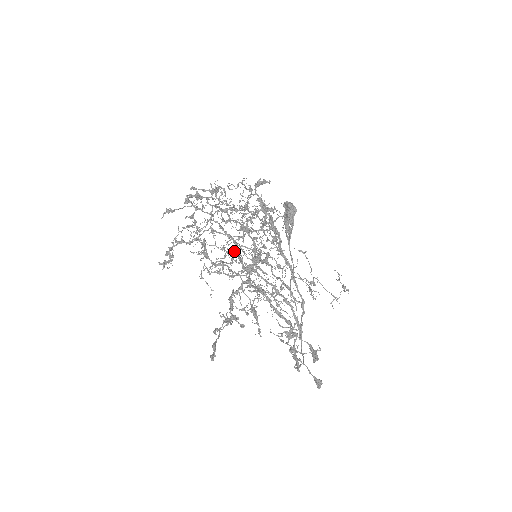
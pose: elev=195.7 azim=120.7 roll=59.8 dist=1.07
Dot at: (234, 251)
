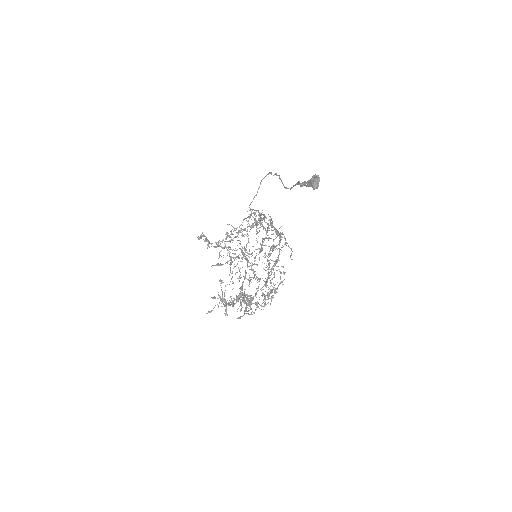
Dot at: occluded
